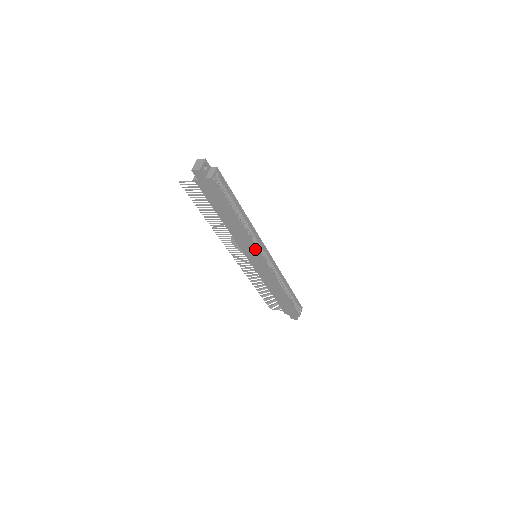
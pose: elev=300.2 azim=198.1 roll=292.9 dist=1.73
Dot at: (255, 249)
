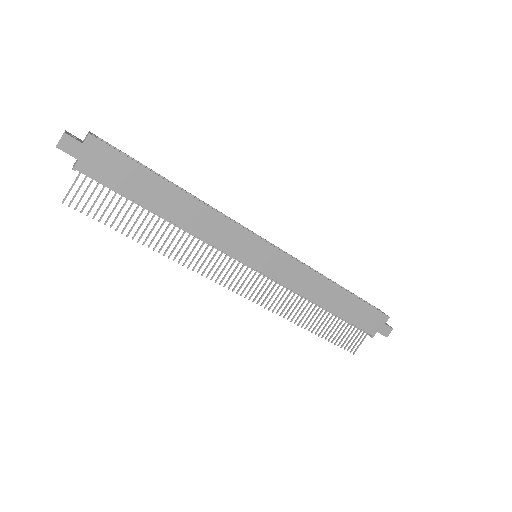
Dot at: (241, 231)
